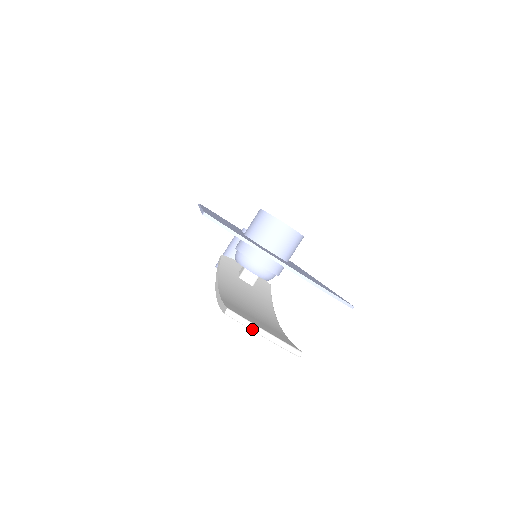
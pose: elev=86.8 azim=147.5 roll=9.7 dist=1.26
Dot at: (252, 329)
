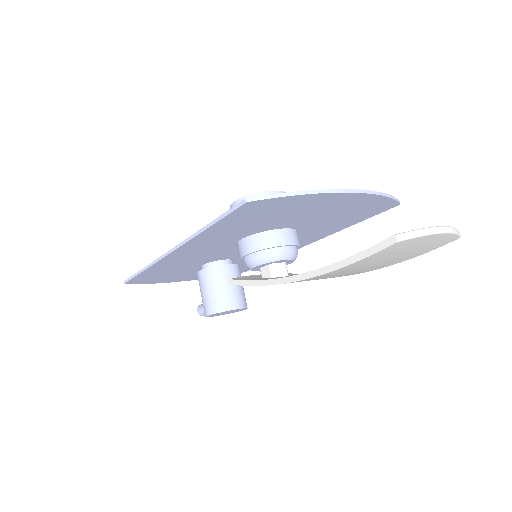
Dot at: (431, 233)
